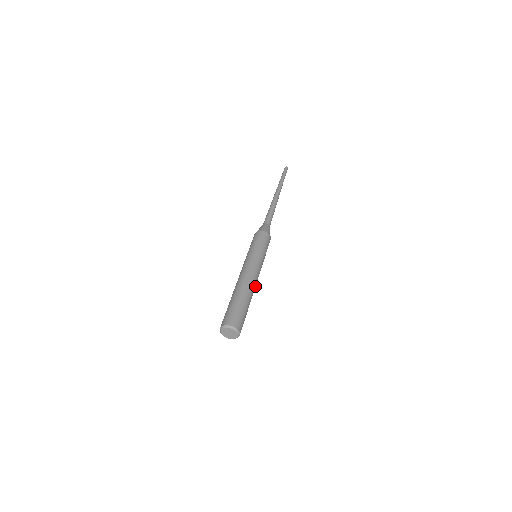
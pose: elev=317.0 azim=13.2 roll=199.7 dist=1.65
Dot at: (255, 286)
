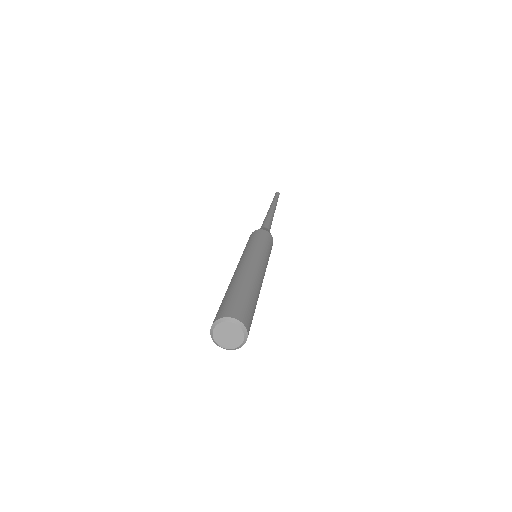
Dot at: occluded
